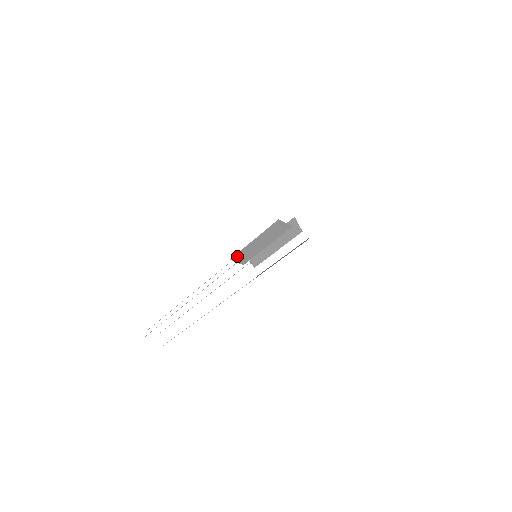
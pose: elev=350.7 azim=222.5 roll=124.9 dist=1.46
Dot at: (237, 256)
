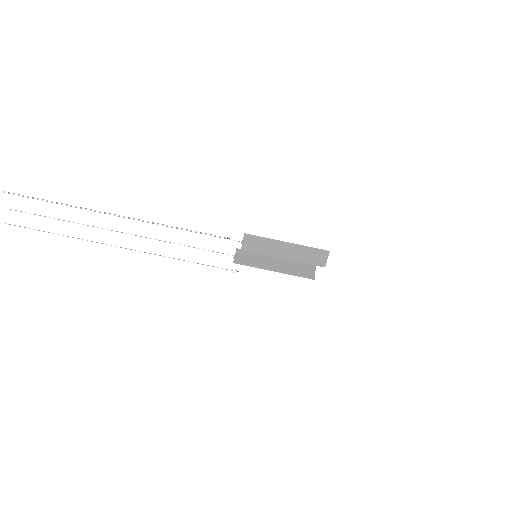
Dot at: (254, 238)
